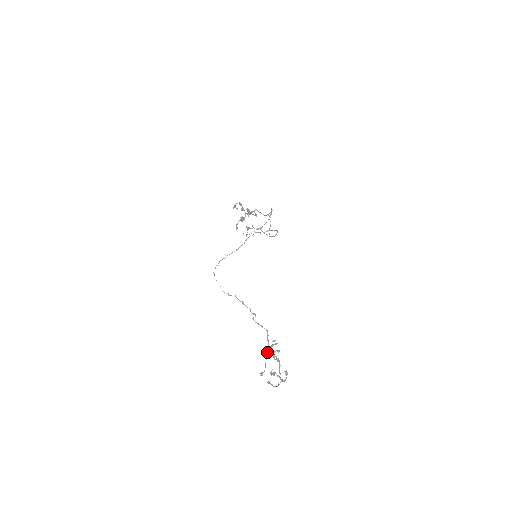
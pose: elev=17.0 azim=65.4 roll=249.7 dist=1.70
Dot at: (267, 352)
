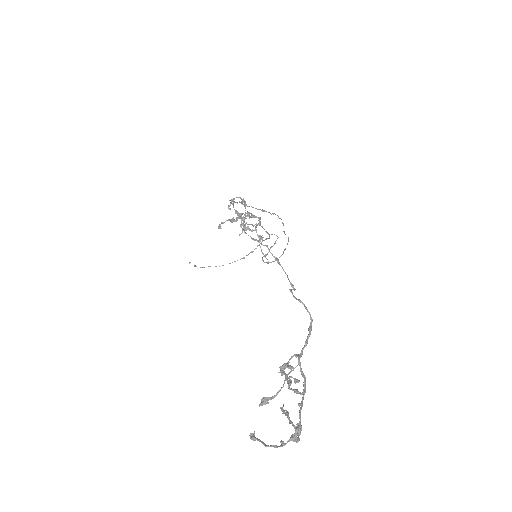
Dot at: (298, 358)
